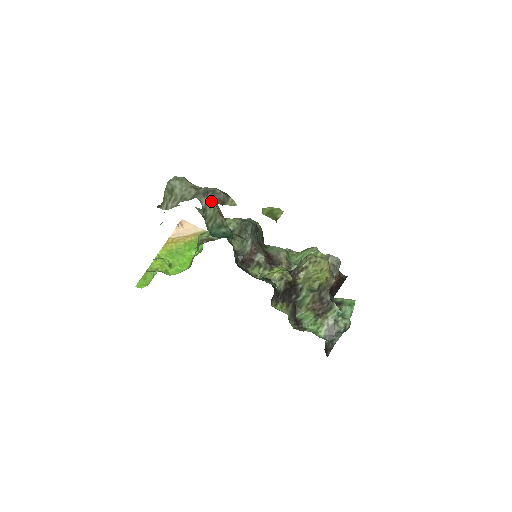
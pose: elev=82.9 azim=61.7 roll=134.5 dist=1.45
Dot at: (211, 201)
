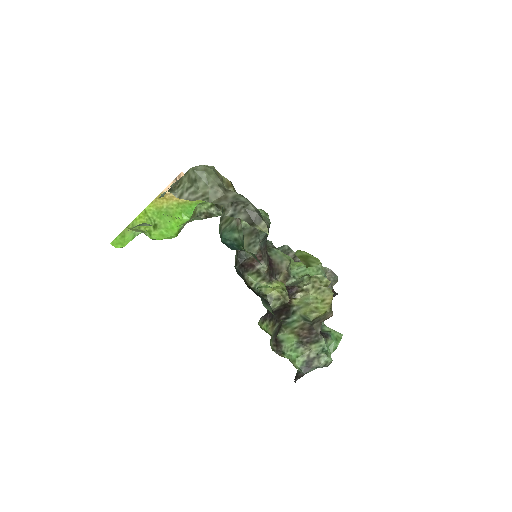
Dot at: (239, 215)
